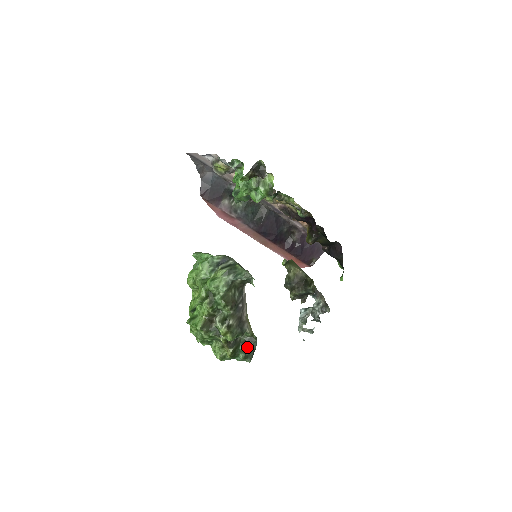
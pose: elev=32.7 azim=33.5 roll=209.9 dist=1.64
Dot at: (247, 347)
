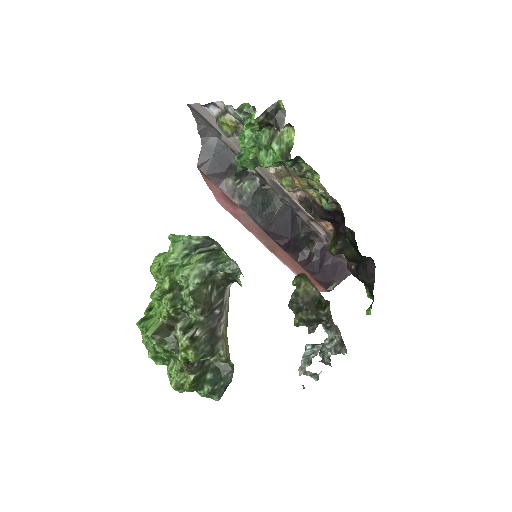
Dot at: (217, 377)
